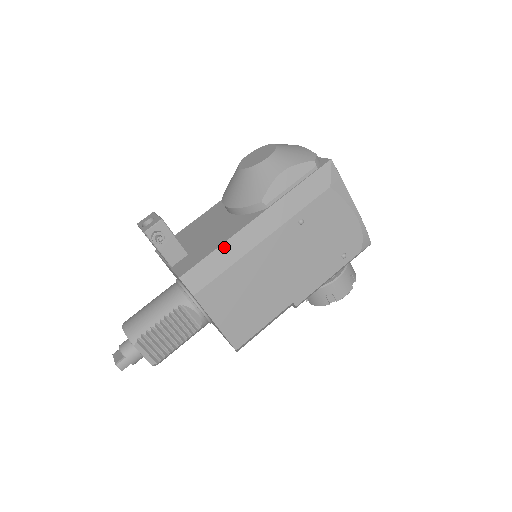
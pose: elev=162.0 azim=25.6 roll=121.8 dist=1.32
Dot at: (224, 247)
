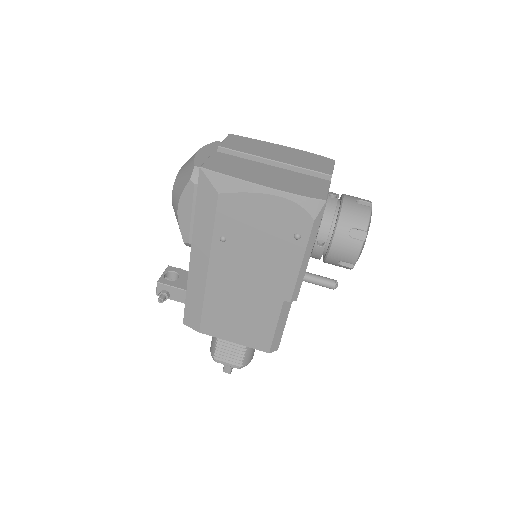
Dot at: (189, 291)
